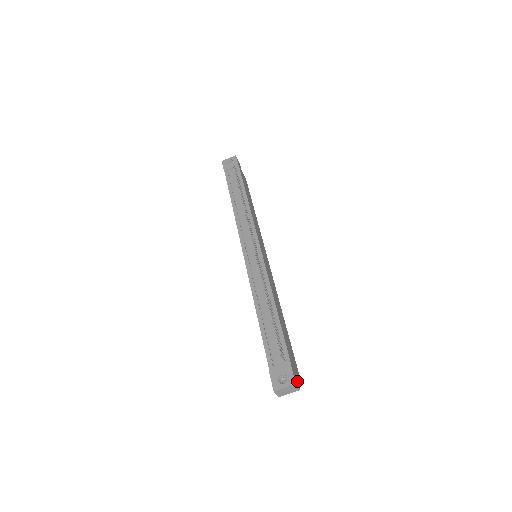
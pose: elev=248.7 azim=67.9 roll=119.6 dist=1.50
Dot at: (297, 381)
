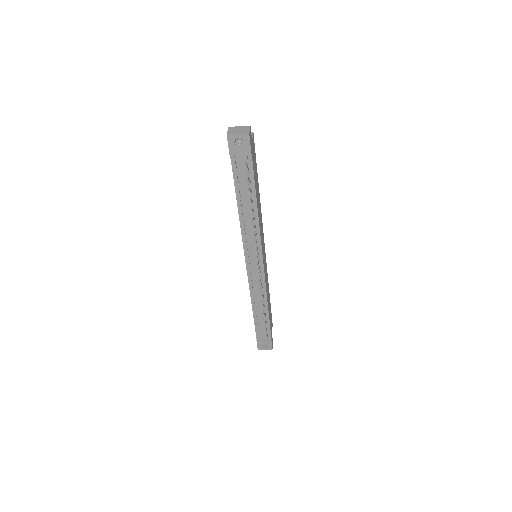
Dot at: (272, 340)
